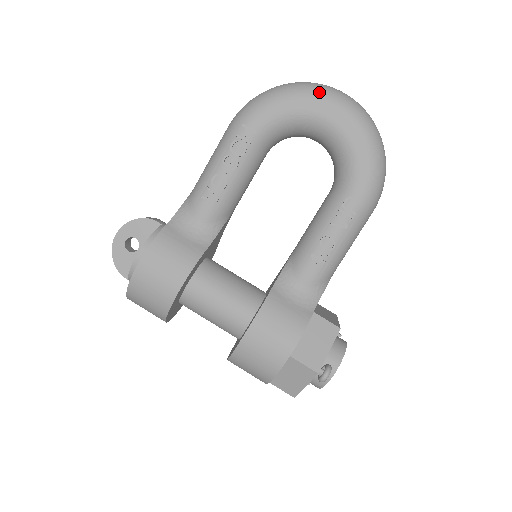
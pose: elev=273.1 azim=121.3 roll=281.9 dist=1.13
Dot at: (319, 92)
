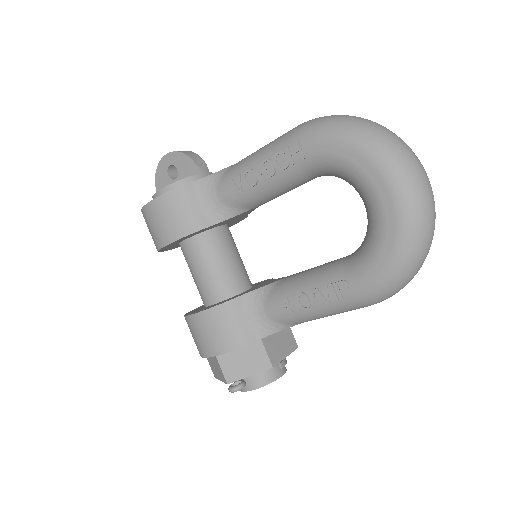
Dot at: (389, 162)
